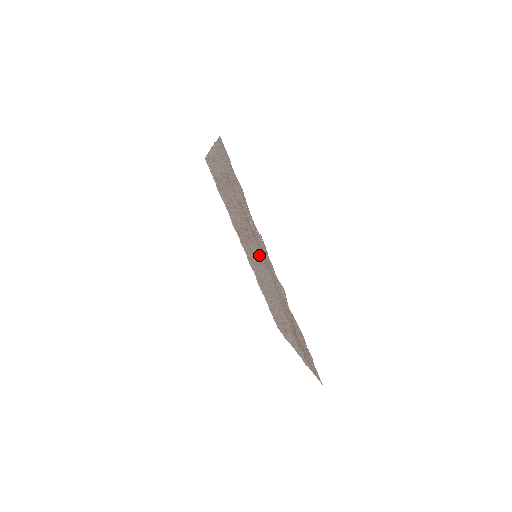
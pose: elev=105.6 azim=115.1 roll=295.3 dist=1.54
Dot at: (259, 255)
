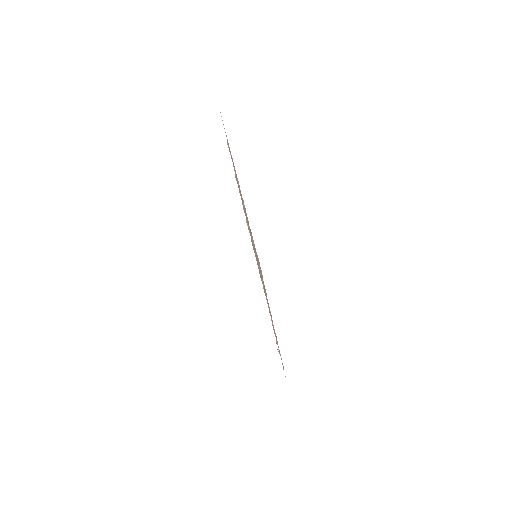
Dot at: occluded
